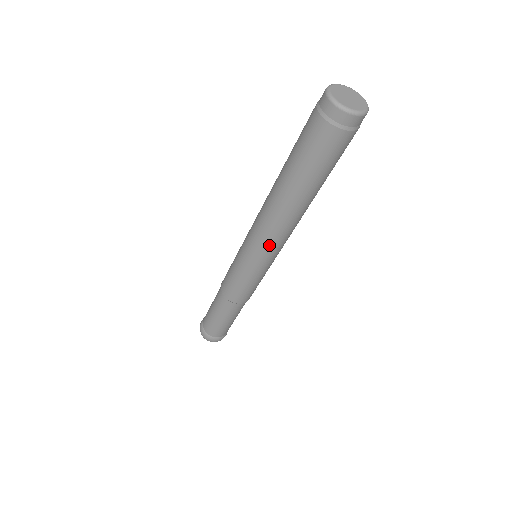
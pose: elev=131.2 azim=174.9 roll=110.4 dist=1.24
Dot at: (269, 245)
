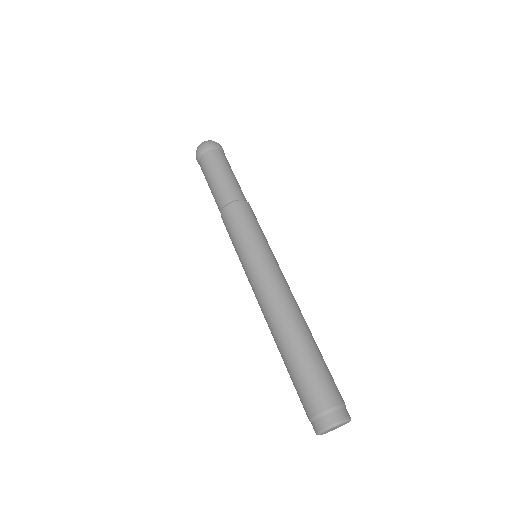
Dot at: occluded
